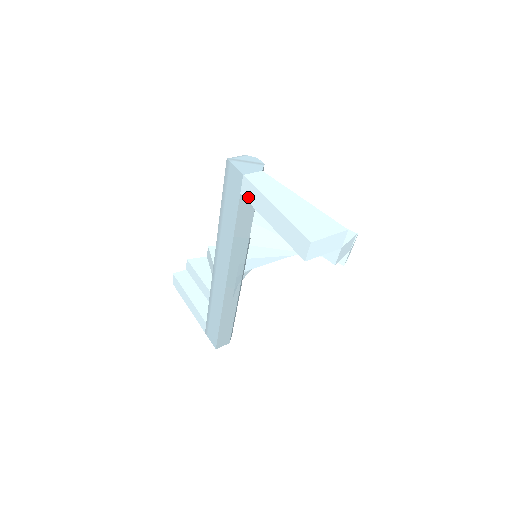
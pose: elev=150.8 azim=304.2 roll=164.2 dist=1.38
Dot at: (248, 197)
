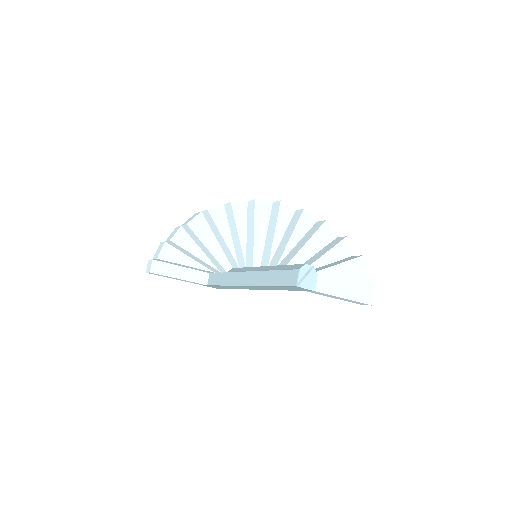
Dot at: (315, 293)
